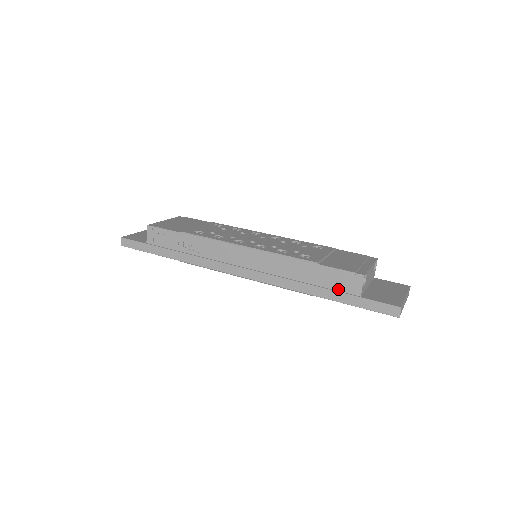
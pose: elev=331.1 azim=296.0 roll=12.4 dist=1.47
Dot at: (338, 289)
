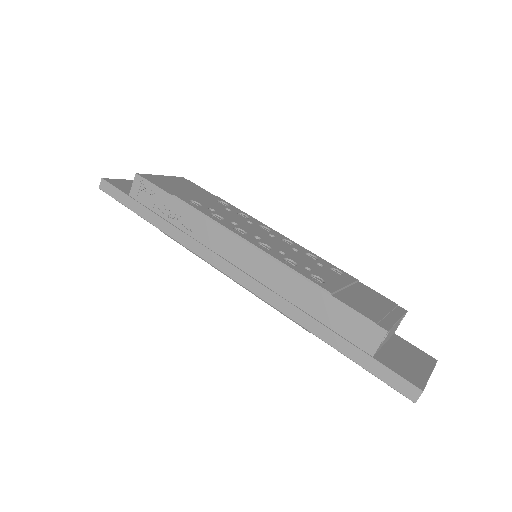
Dot at: (346, 336)
